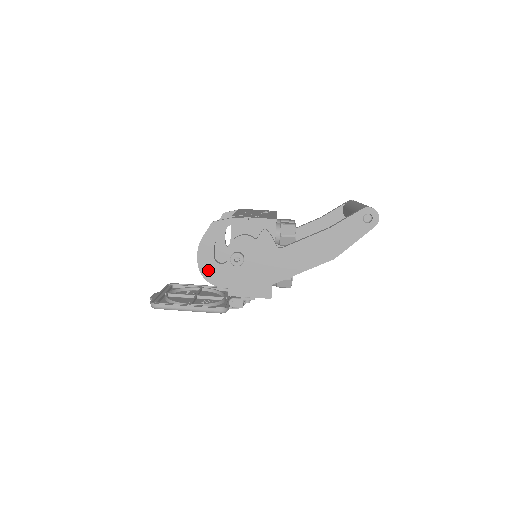
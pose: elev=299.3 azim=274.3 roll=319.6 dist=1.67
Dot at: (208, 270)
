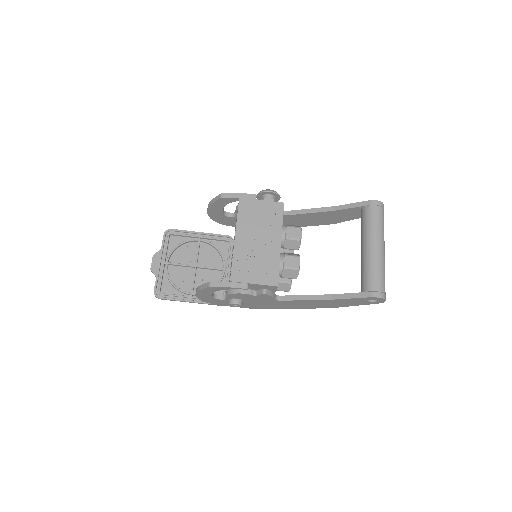
Dot at: (207, 300)
